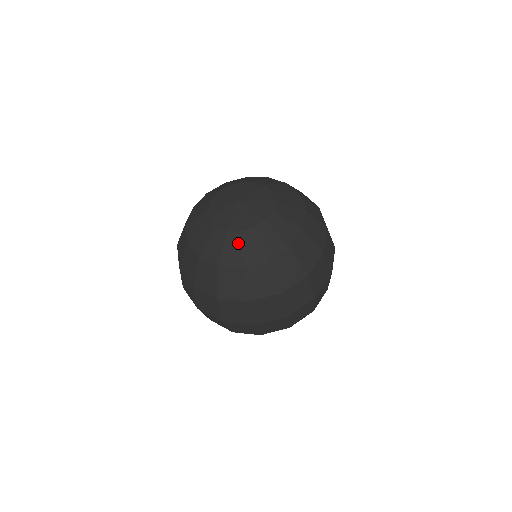
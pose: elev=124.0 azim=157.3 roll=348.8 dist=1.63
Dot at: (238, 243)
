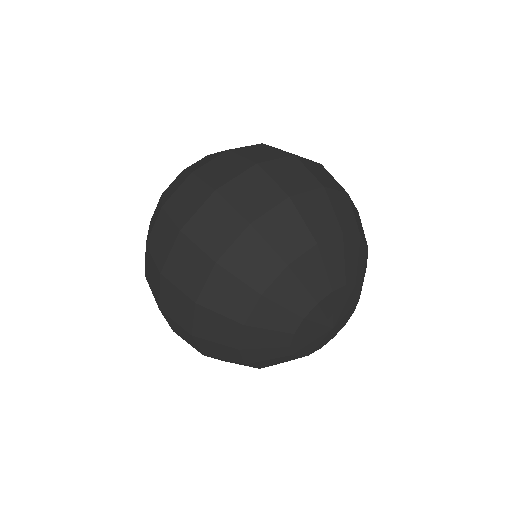
Dot at: occluded
